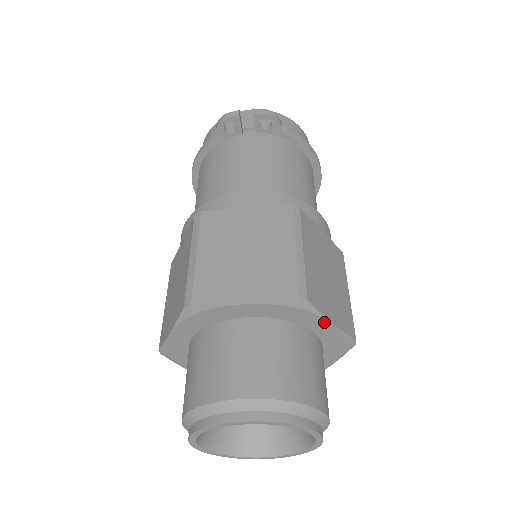
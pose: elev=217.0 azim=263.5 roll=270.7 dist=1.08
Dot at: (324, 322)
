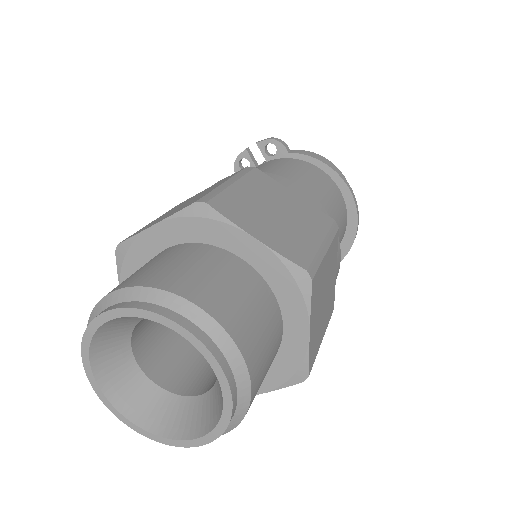
Dot at: (242, 236)
